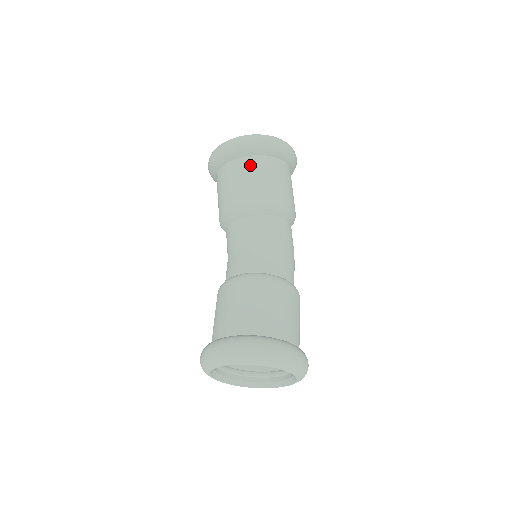
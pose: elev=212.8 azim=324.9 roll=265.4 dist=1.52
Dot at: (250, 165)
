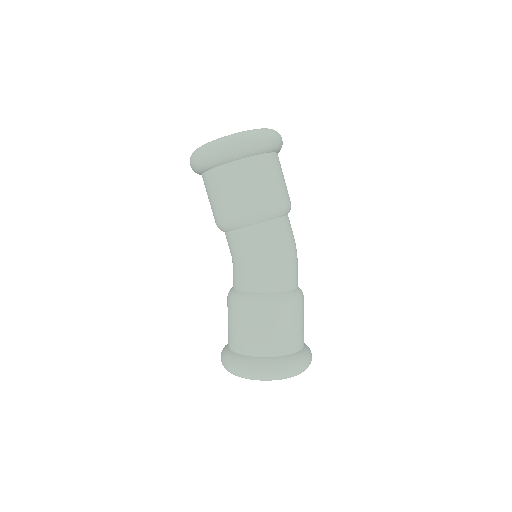
Dot at: (207, 183)
